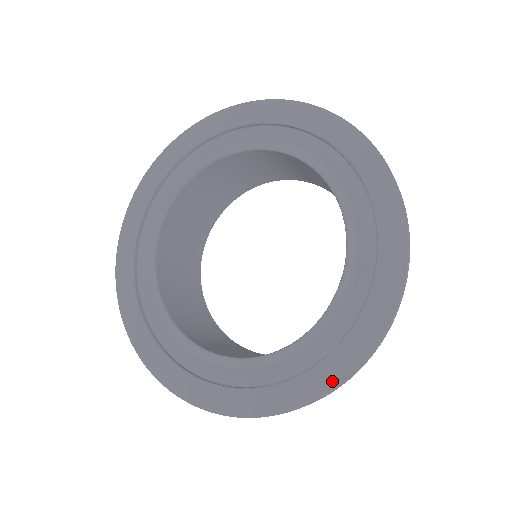
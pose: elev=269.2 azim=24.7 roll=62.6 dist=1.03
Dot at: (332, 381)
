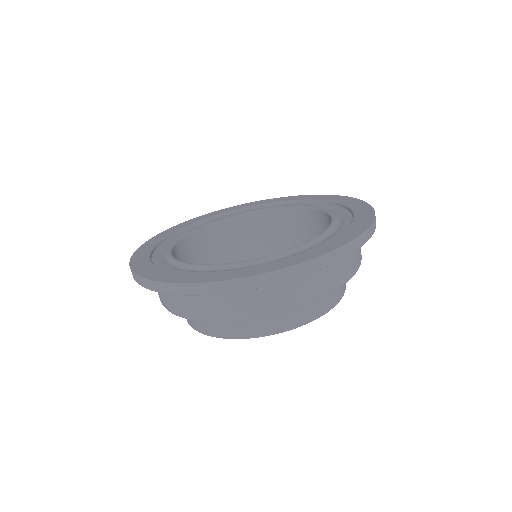
Dot at: (202, 280)
